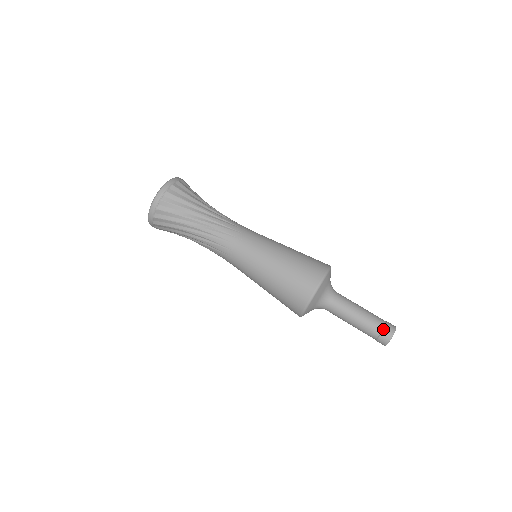
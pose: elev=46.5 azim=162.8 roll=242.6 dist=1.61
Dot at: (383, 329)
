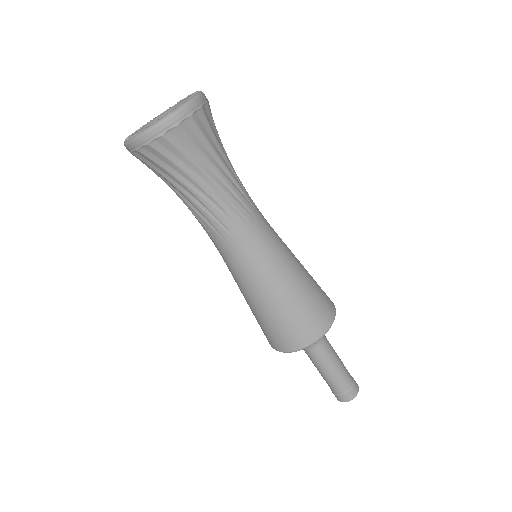
Dot at: (348, 391)
